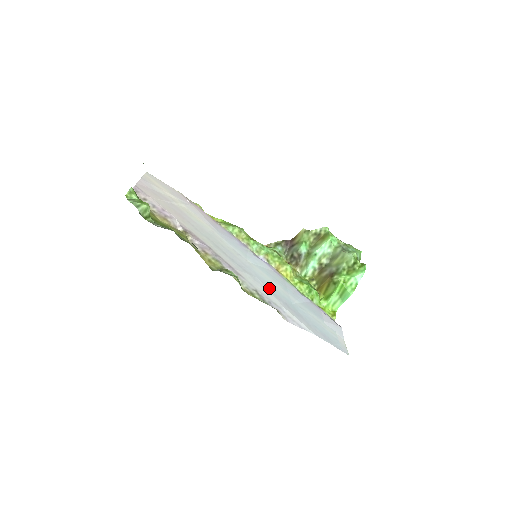
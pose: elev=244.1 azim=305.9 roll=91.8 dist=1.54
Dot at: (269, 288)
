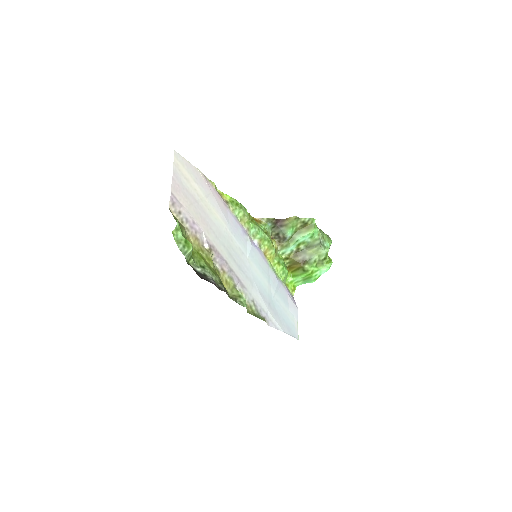
Dot at: (260, 290)
